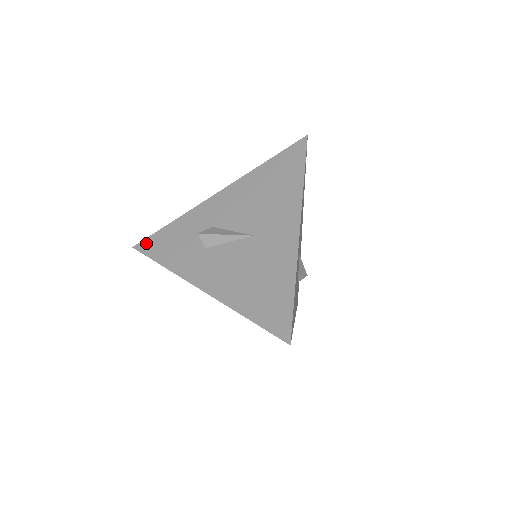
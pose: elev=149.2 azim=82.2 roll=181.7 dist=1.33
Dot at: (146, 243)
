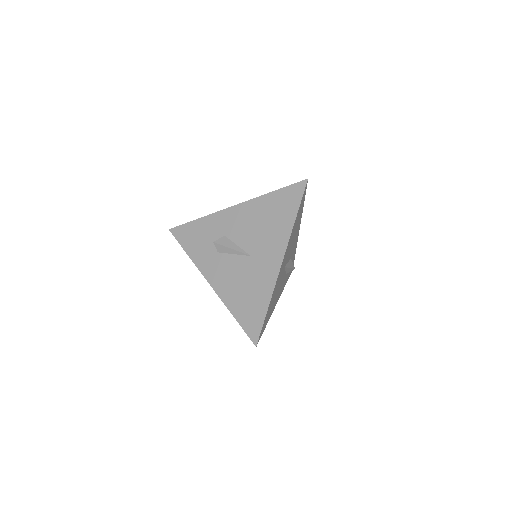
Dot at: (178, 230)
